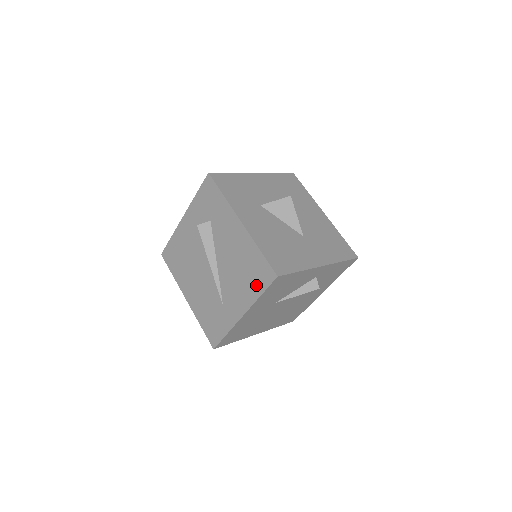
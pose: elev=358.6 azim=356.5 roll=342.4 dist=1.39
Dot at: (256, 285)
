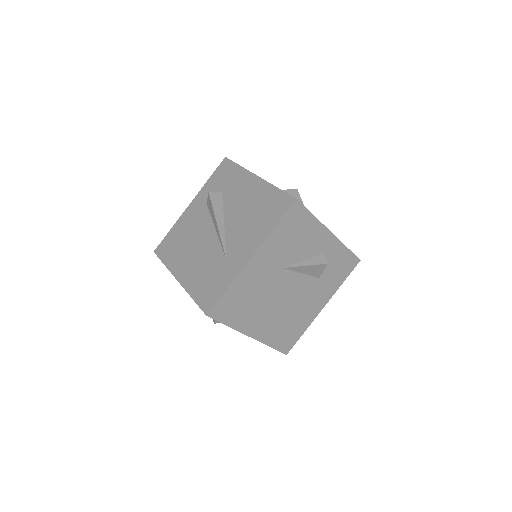
Dot at: (271, 219)
